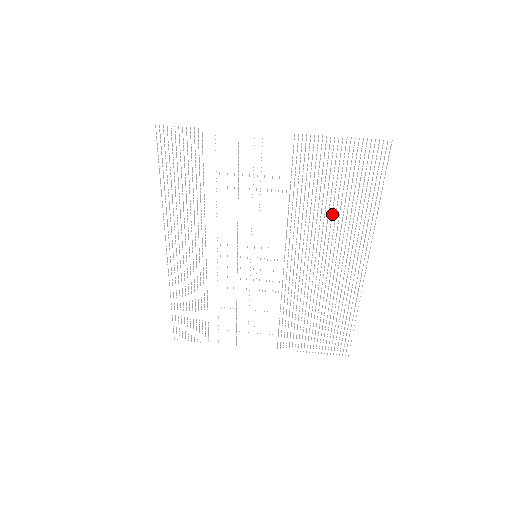
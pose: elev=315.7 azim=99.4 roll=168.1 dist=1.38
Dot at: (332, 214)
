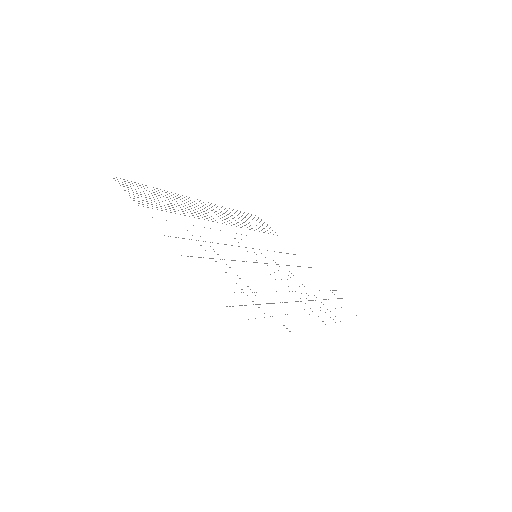
Dot at: occluded
